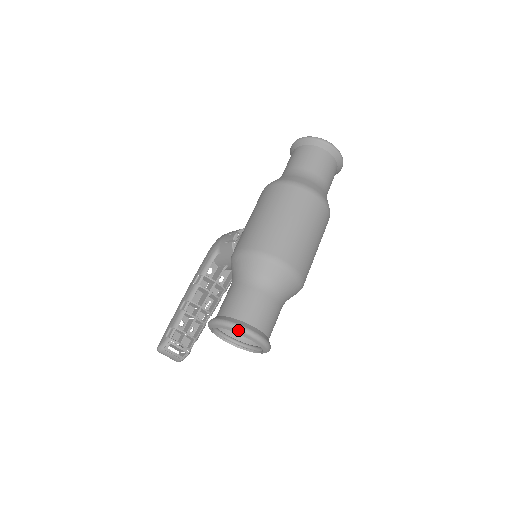
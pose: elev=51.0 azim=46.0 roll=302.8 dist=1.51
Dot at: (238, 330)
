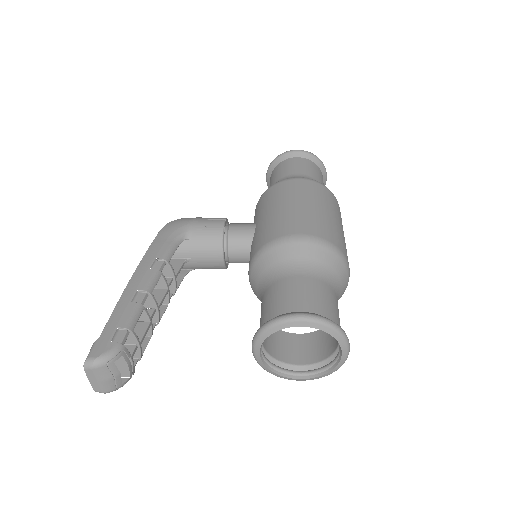
Dot at: (341, 334)
